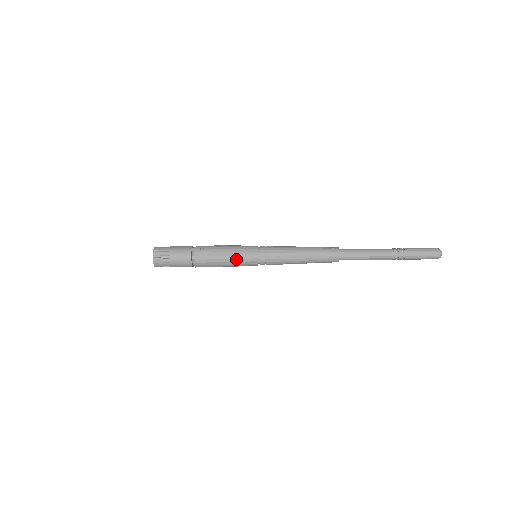
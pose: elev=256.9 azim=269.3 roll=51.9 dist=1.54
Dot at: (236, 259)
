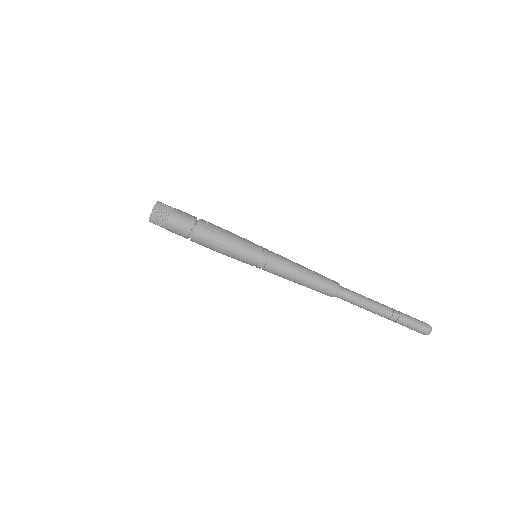
Dot at: (238, 247)
